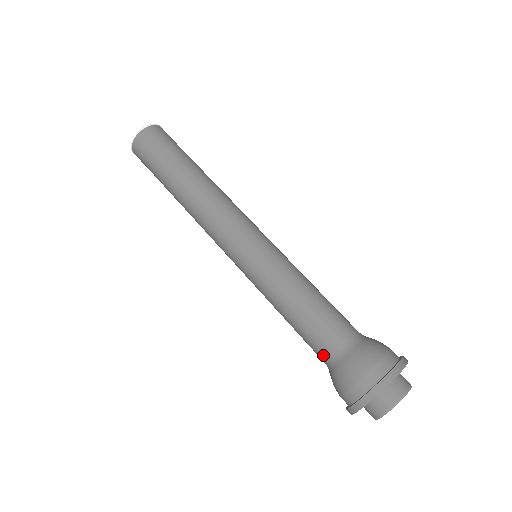
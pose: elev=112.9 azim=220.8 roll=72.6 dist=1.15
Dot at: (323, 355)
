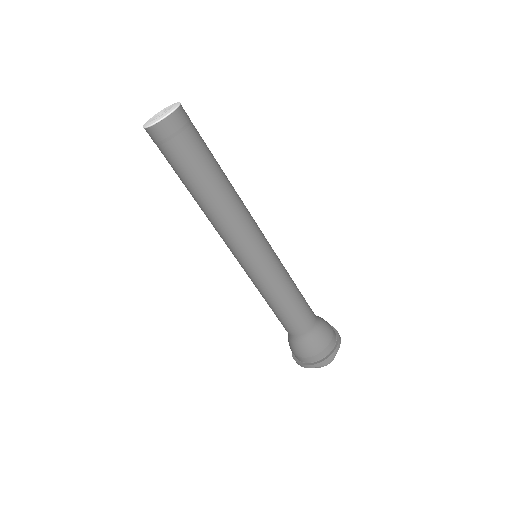
Dot at: occluded
